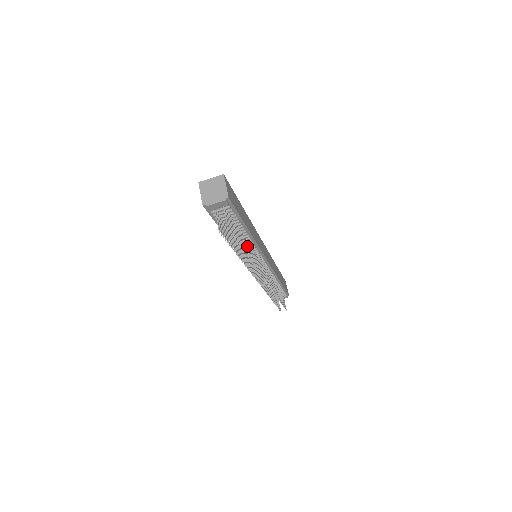
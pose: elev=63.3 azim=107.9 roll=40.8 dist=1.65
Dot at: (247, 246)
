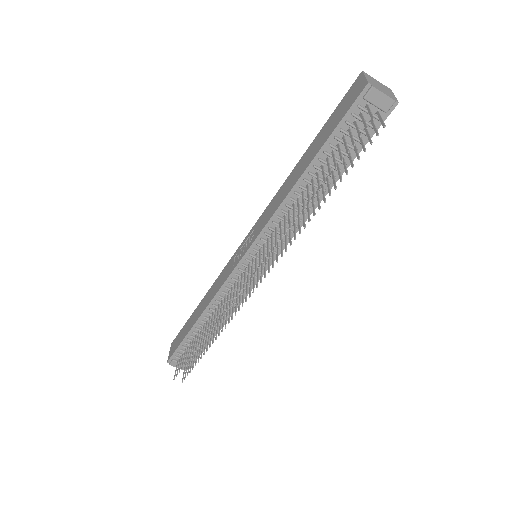
Dot at: occluded
